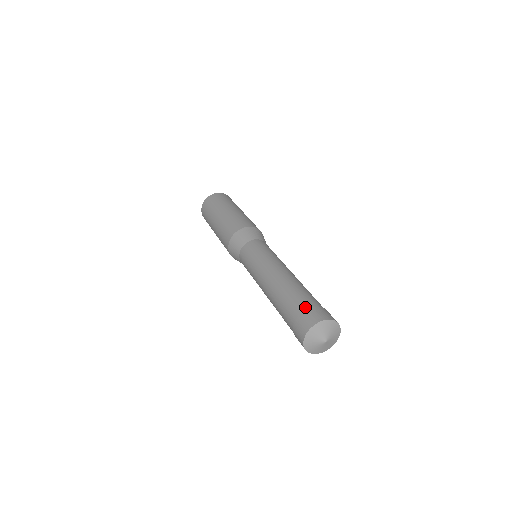
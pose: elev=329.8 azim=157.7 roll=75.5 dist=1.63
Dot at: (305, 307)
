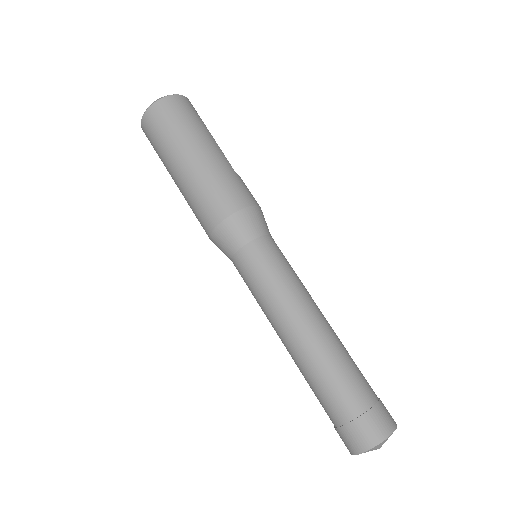
Dot at: (350, 415)
